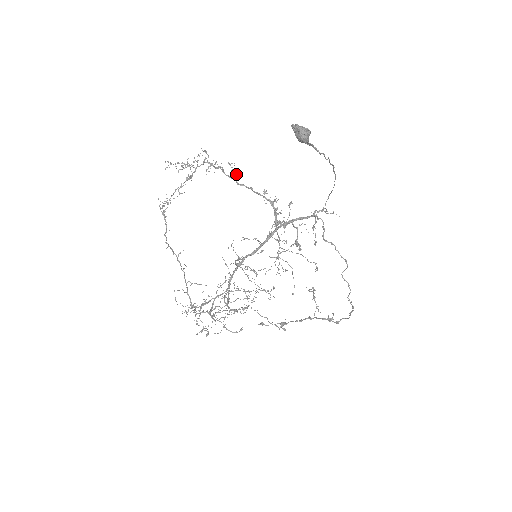
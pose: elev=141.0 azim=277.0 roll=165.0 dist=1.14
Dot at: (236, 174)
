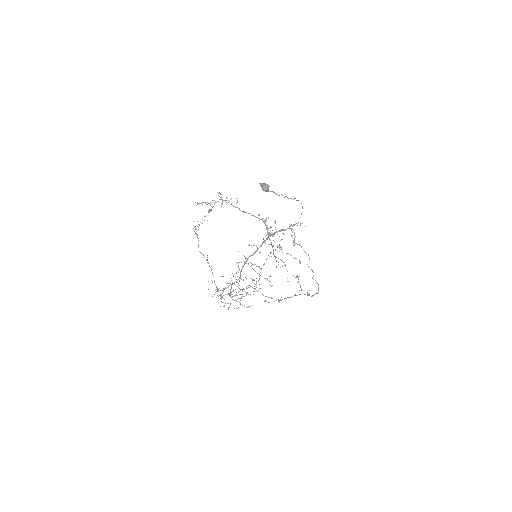
Dot at: occluded
